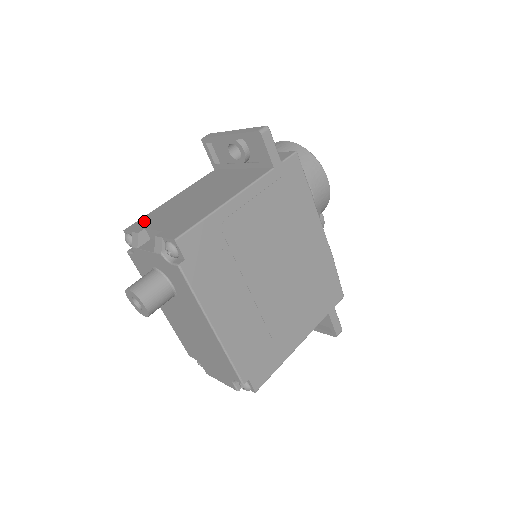
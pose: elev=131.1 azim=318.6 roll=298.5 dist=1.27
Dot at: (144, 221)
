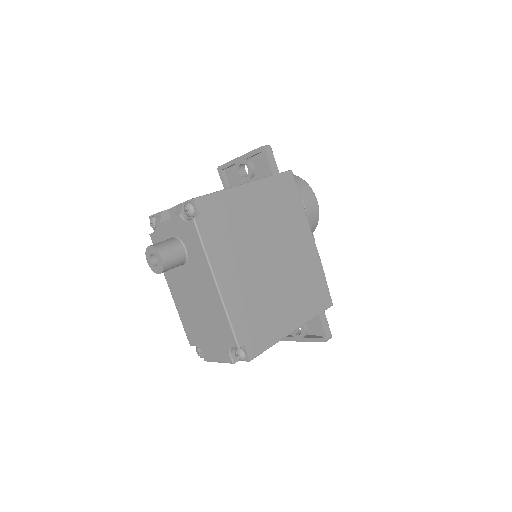
Dot at: occluded
